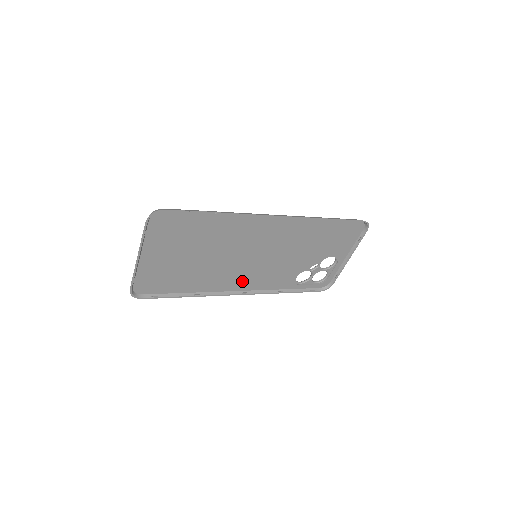
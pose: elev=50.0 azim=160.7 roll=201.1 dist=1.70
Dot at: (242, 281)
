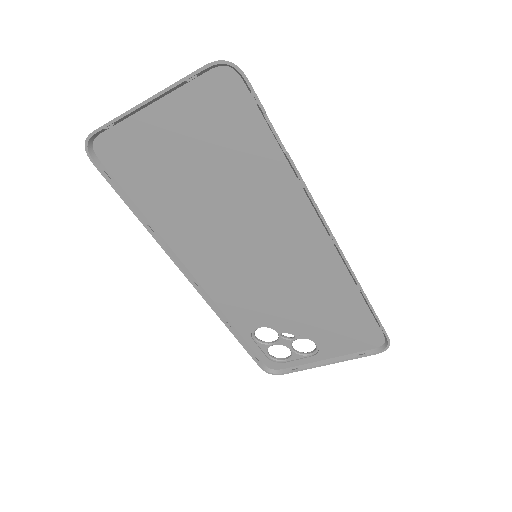
Dot at: (209, 269)
